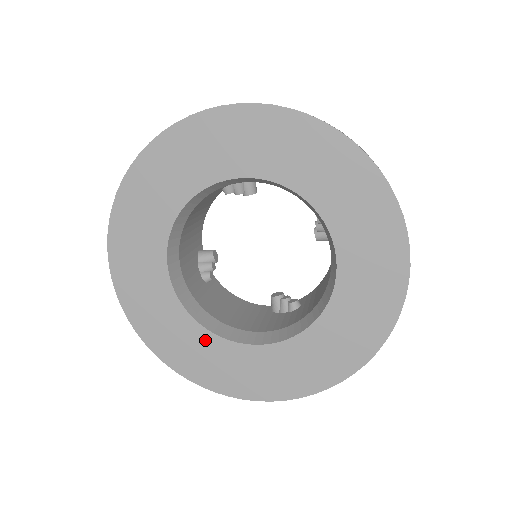
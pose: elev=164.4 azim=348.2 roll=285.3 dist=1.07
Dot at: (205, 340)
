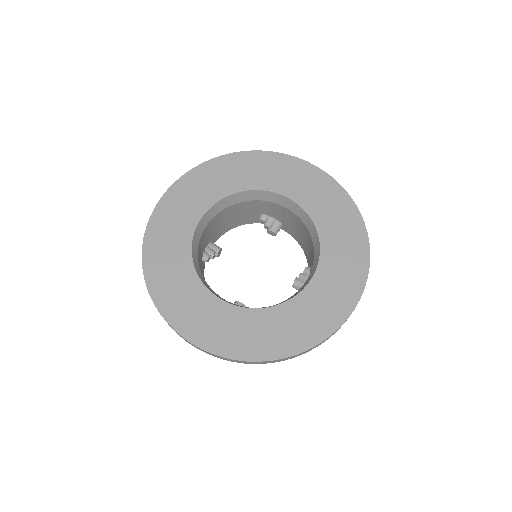
Dot at: (285, 312)
